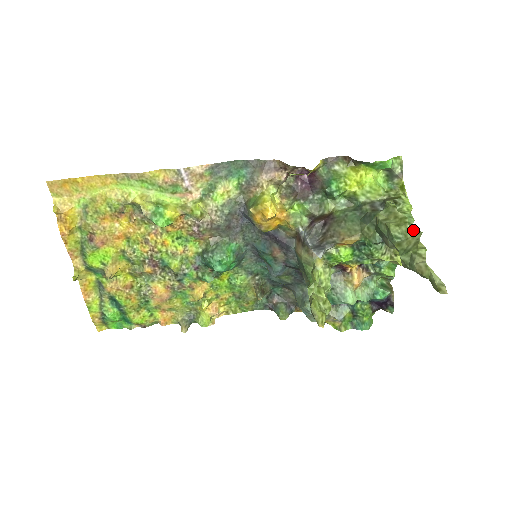
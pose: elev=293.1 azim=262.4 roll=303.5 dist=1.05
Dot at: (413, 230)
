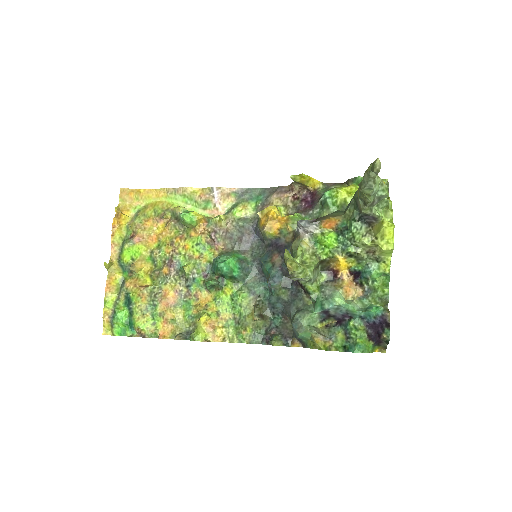
Dot at: occluded
